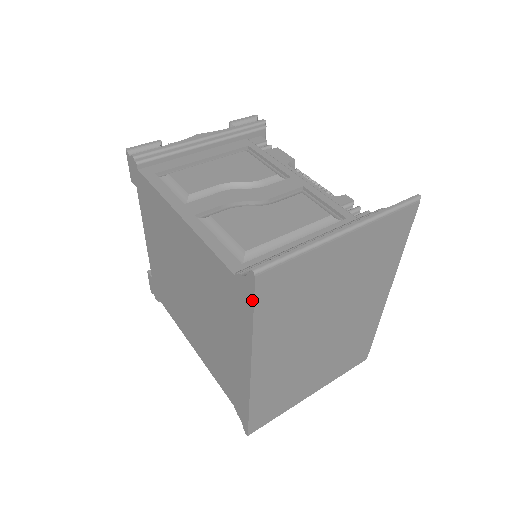
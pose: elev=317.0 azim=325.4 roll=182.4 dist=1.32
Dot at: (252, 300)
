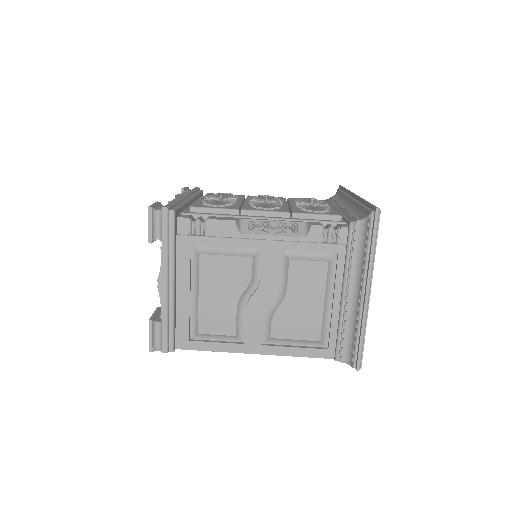
Dot at: occluded
